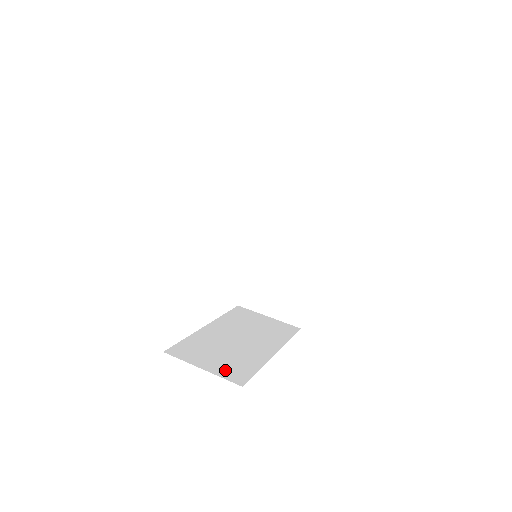
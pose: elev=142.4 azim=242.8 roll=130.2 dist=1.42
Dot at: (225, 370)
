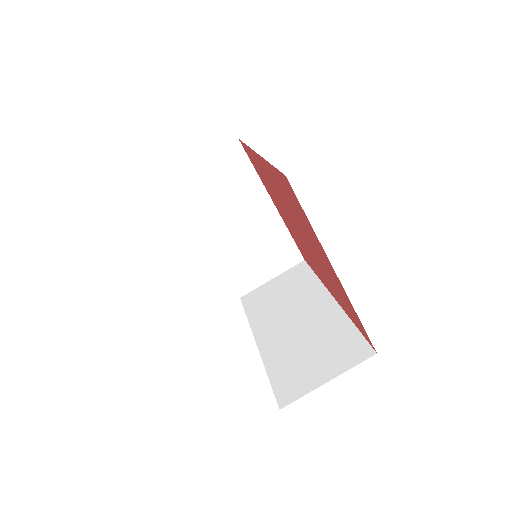
Dot at: (281, 263)
